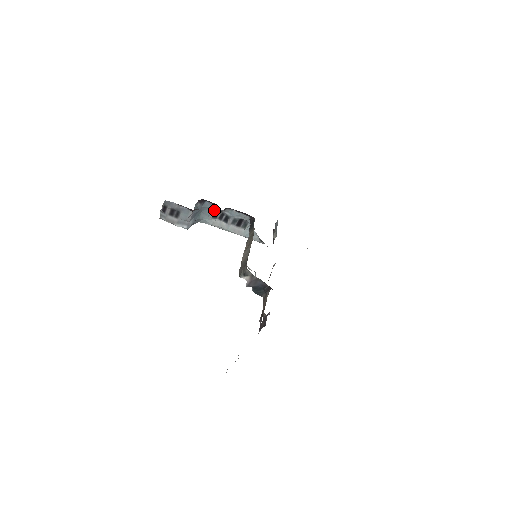
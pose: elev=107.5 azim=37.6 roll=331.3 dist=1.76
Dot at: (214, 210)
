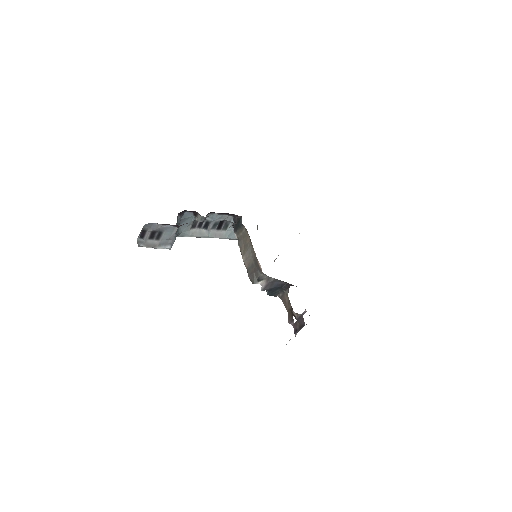
Dot at: (196, 219)
